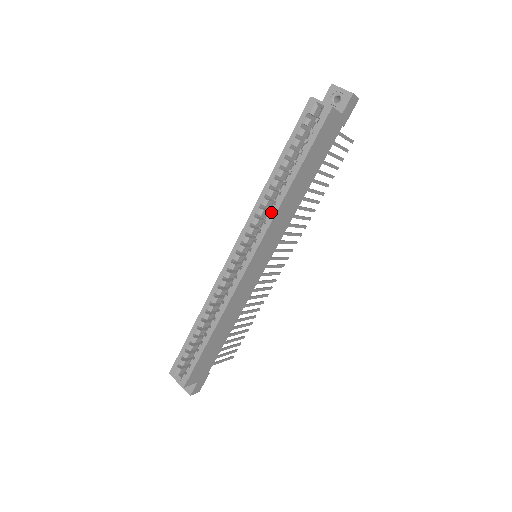
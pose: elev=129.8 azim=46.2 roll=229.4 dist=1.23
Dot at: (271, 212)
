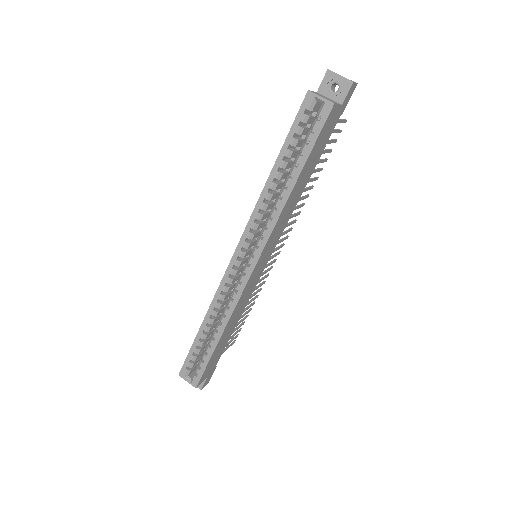
Dot at: (272, 218)
